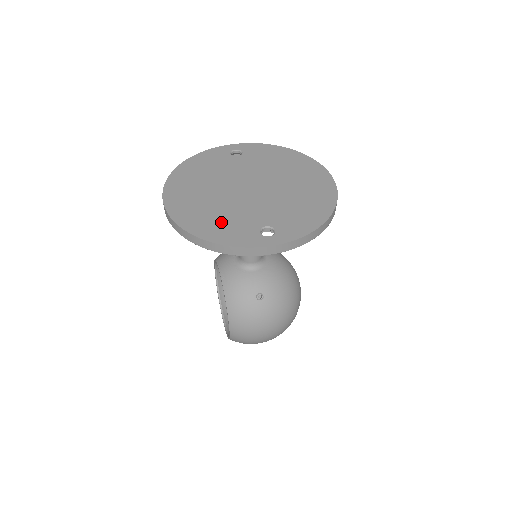
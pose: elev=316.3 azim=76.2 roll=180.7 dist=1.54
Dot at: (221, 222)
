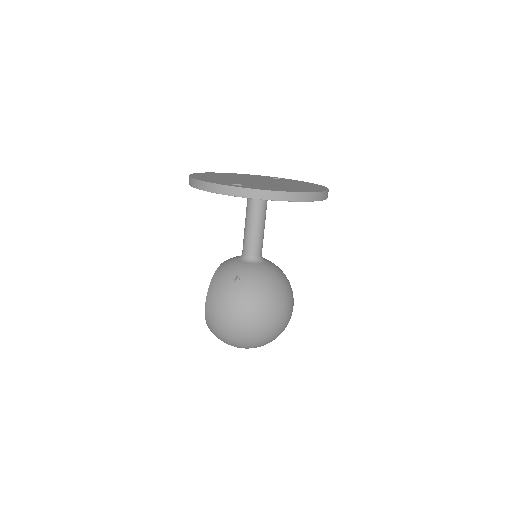
Dot at: (215, 179)
